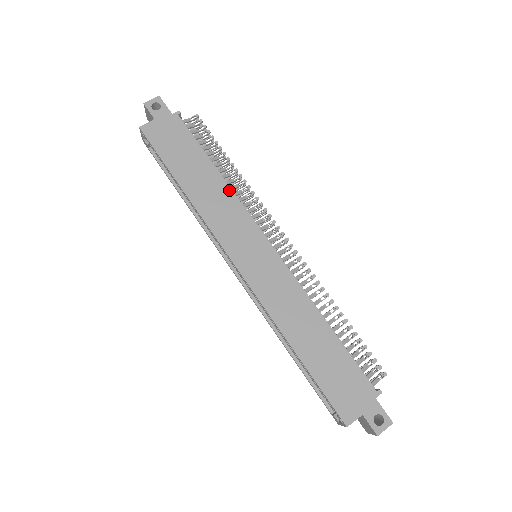
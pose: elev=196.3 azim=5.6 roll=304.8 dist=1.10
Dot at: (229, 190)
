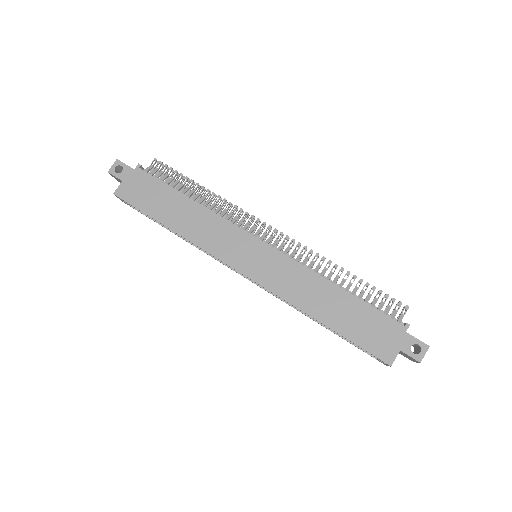
Dot at: (209, 212)
